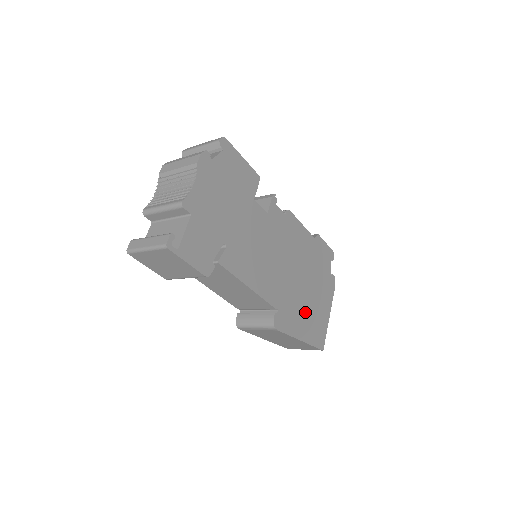
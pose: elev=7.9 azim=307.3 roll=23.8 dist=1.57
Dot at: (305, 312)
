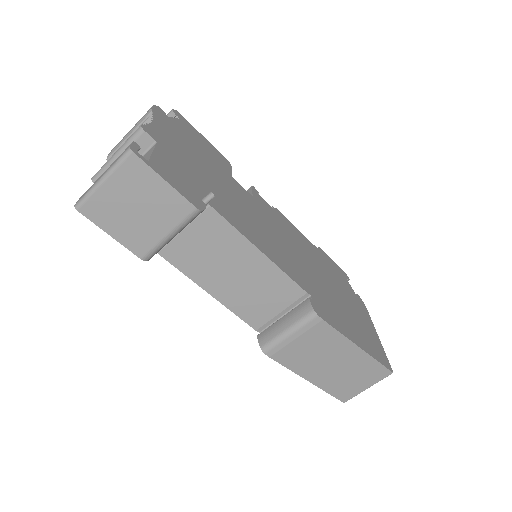
Dot at: (346, 316)
